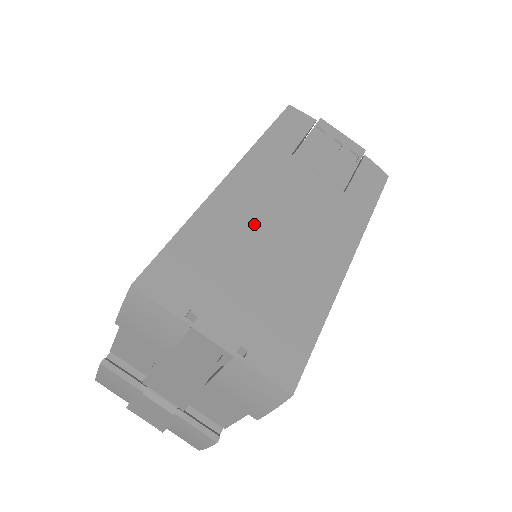
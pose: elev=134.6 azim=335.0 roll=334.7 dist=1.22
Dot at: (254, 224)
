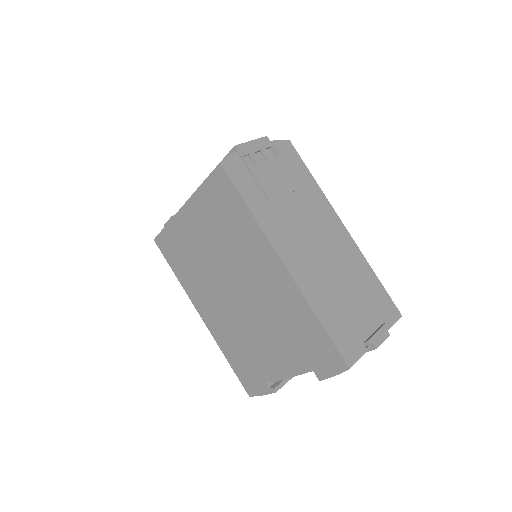
Dot at: (320, 272)
